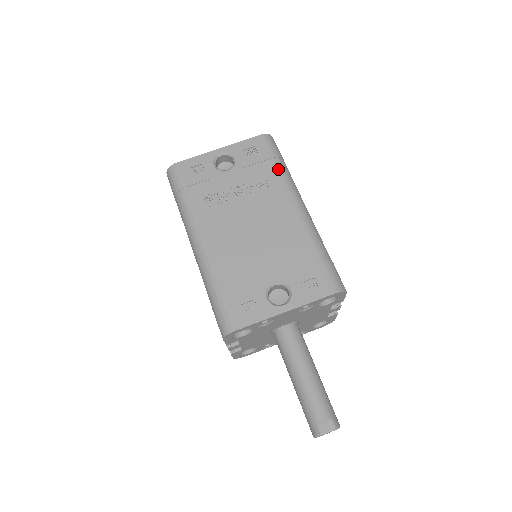
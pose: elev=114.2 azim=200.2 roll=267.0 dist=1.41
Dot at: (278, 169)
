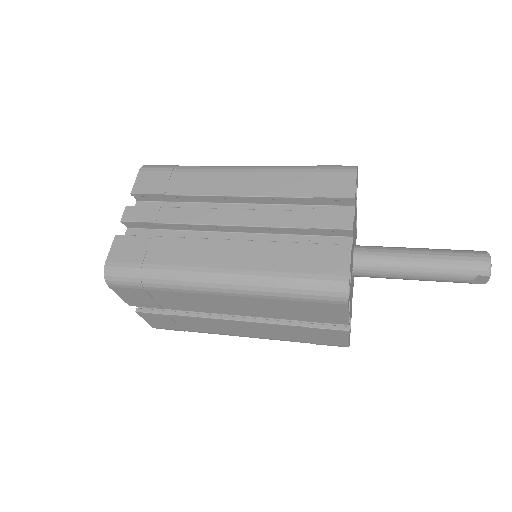
Dot at: occluded
